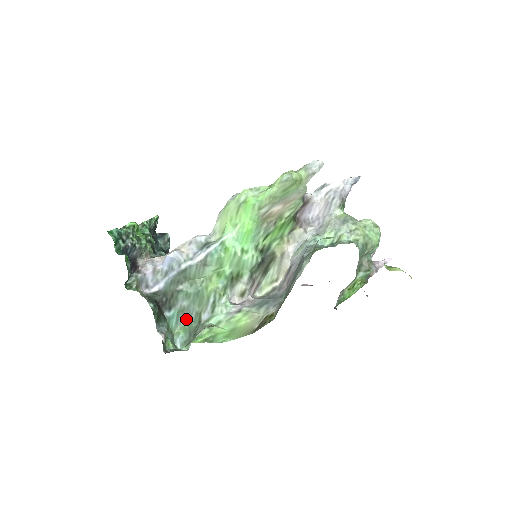
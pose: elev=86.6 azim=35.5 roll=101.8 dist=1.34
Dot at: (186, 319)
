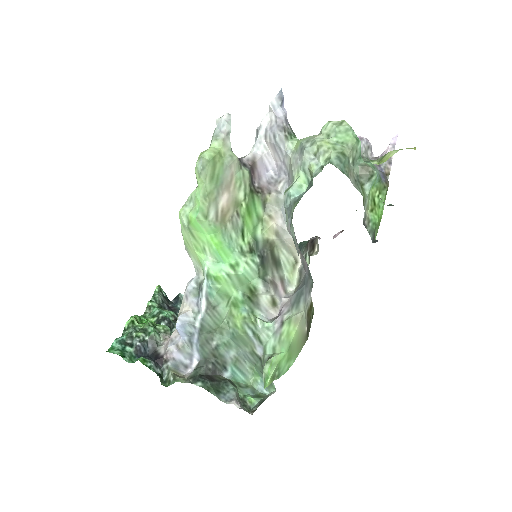
Dot at: (248, 364)
